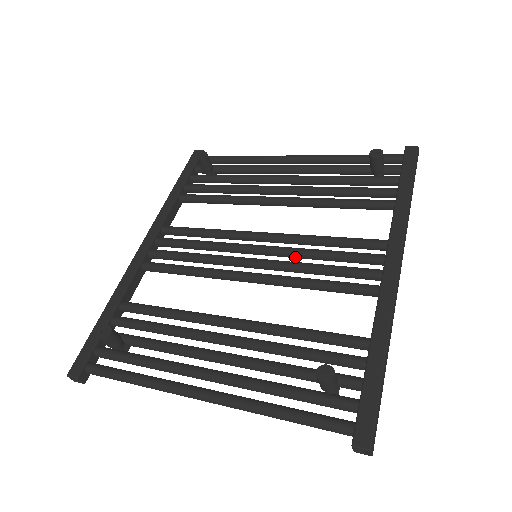
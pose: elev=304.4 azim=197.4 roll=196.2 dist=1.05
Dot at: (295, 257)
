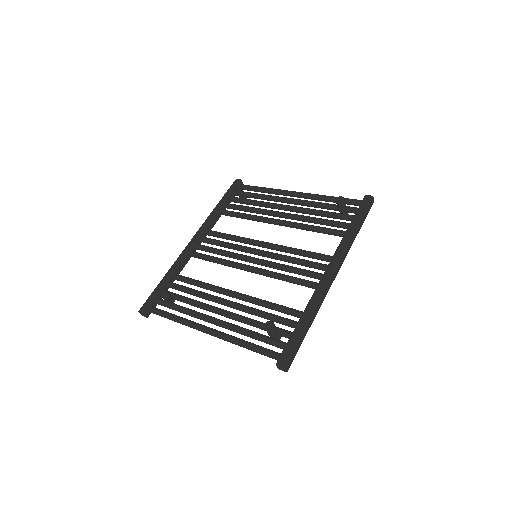
Dot at: occluded
